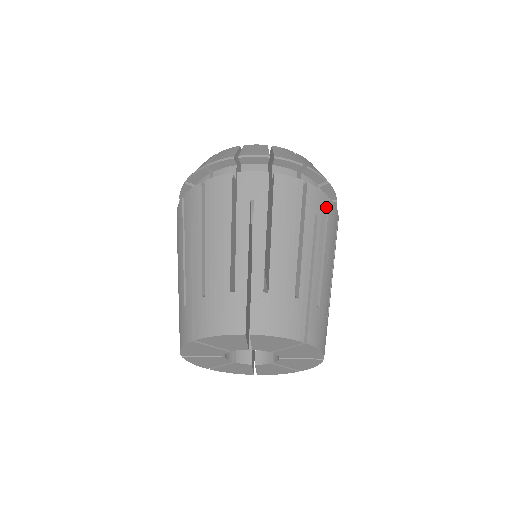
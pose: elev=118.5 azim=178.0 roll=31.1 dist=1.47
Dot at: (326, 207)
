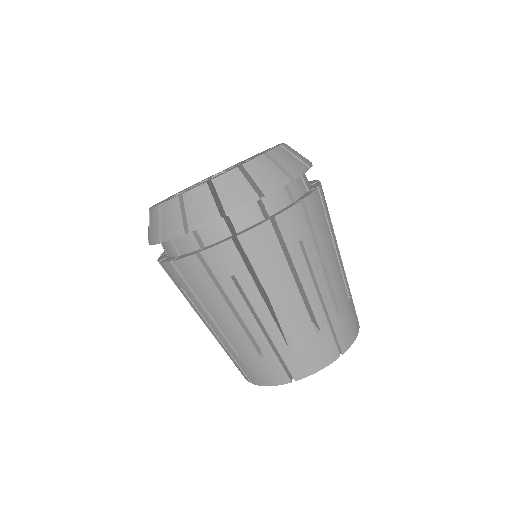
Dot at: occluded
